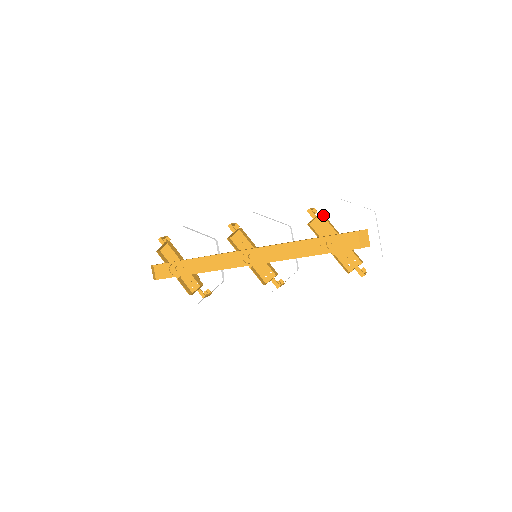
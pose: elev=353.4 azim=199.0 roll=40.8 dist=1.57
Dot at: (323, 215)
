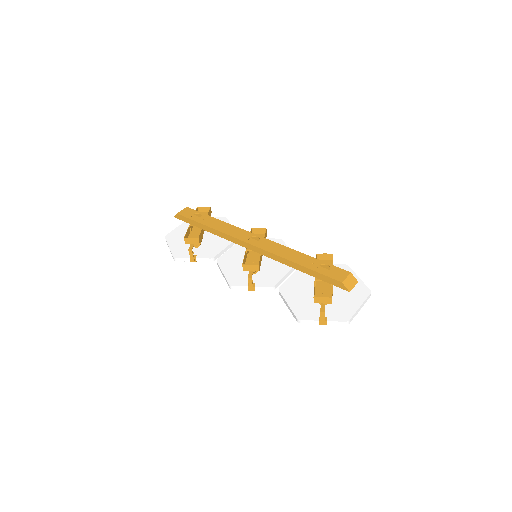
Dot at: occluded
